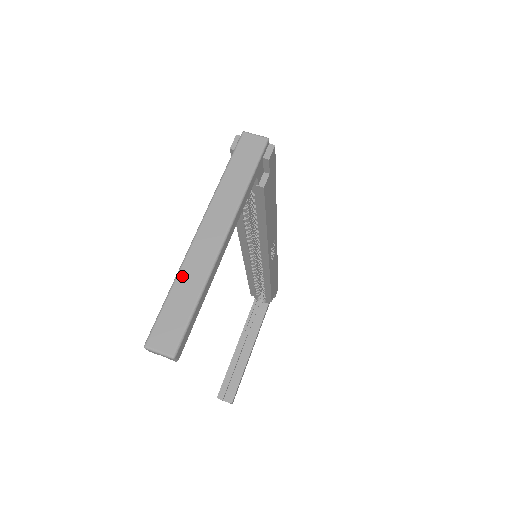
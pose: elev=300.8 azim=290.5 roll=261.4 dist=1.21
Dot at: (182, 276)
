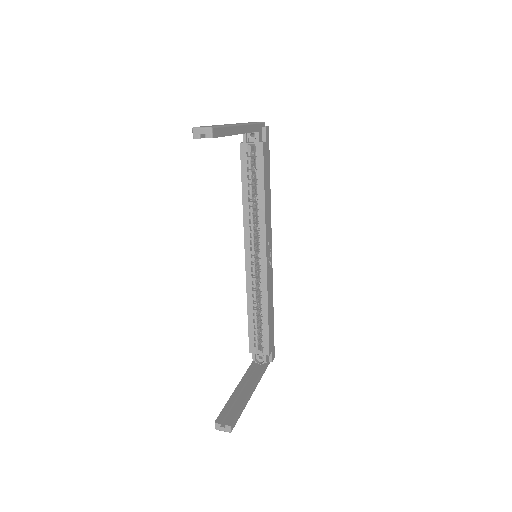
Dot at: occluded
